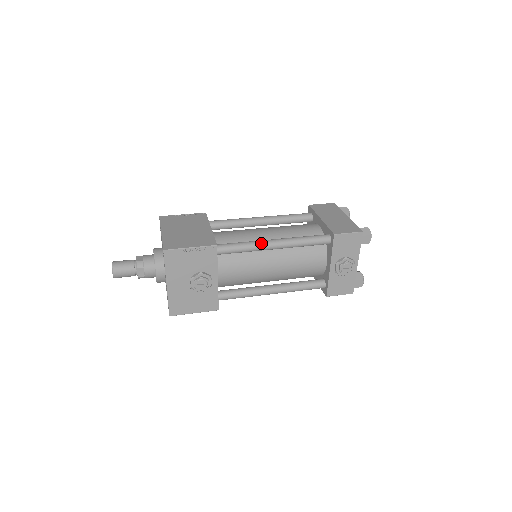
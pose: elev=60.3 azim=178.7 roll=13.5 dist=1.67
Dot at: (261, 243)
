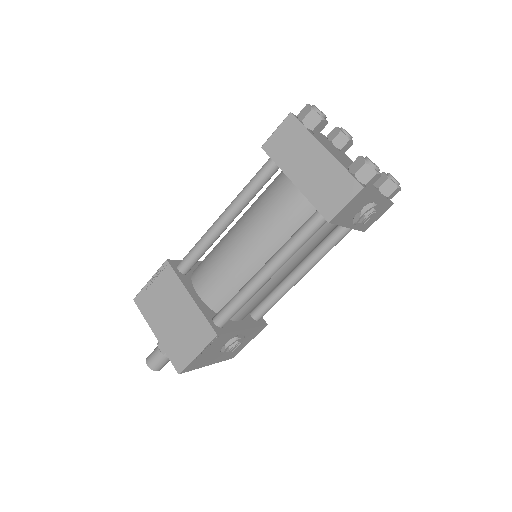
Dot at: (254, 287)
